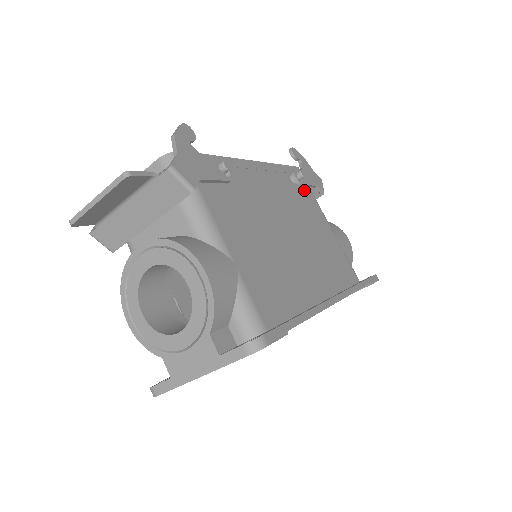
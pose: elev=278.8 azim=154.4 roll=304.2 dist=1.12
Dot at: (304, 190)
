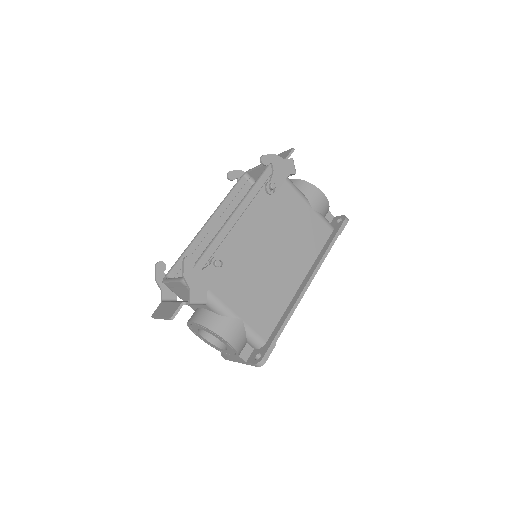
Dot at: occluded
